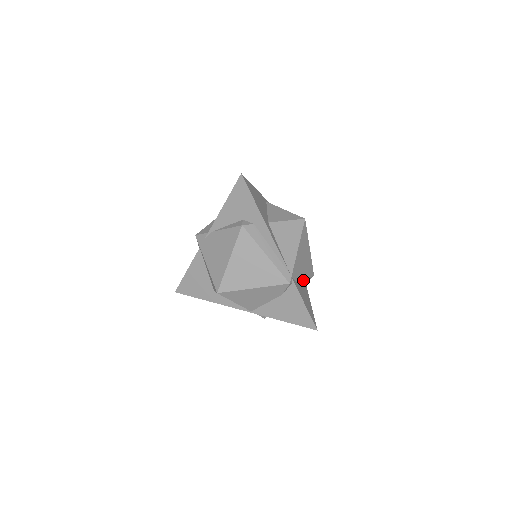
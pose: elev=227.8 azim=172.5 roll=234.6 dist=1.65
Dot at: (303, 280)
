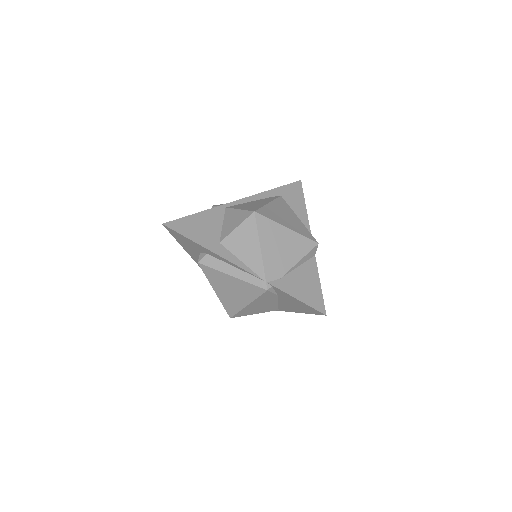
Dot at: (299, 263)
